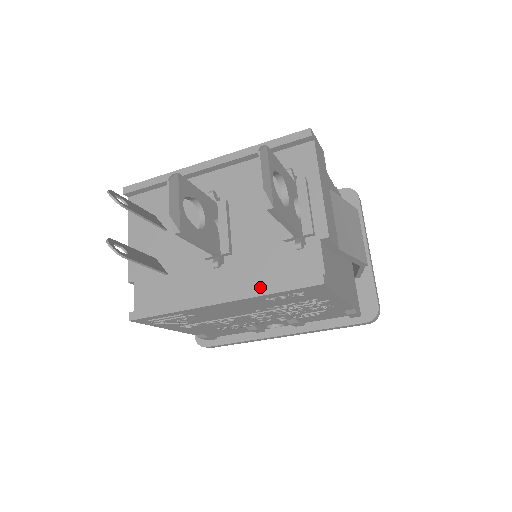
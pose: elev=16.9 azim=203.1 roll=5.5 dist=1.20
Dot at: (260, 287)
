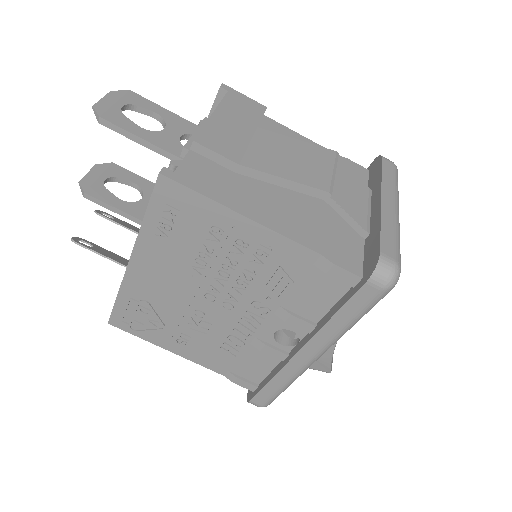
Dot at: occluded
